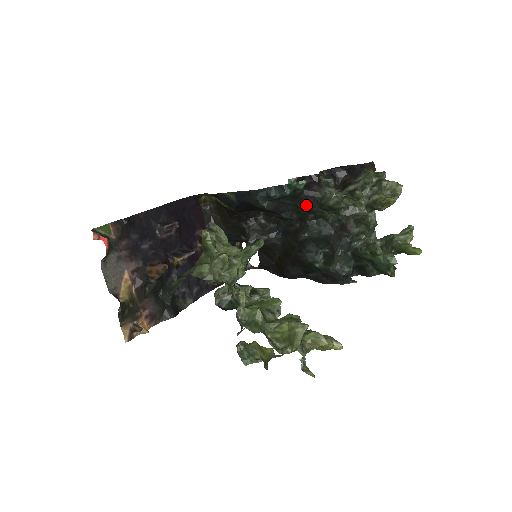
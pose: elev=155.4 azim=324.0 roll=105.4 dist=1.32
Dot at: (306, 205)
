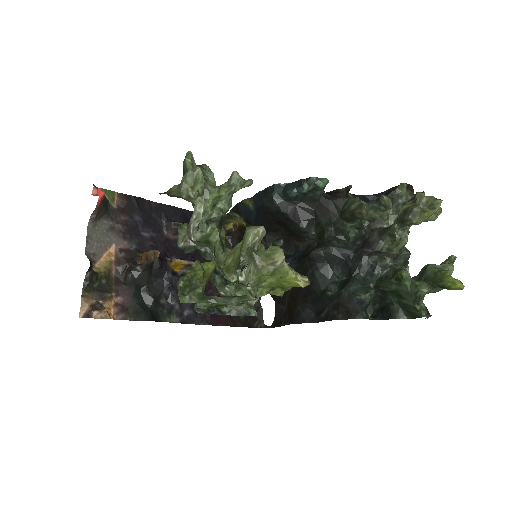
Dot at: (326, 213)
